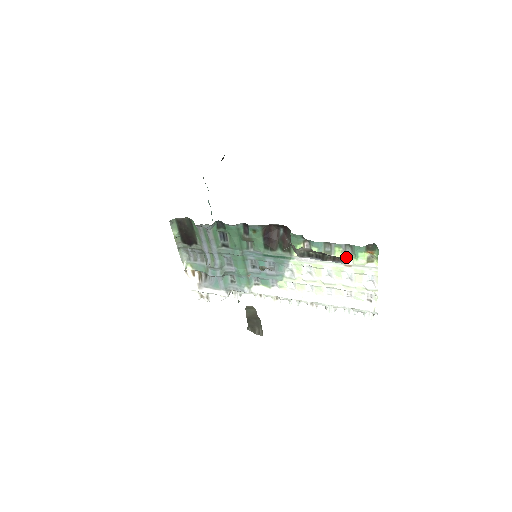
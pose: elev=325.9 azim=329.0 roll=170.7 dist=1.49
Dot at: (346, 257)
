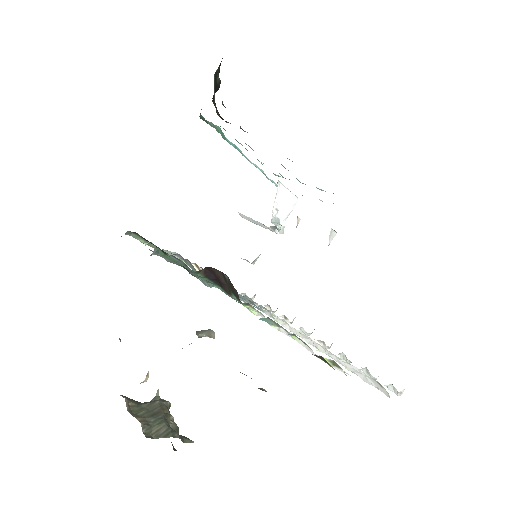
Dot at: occluded
